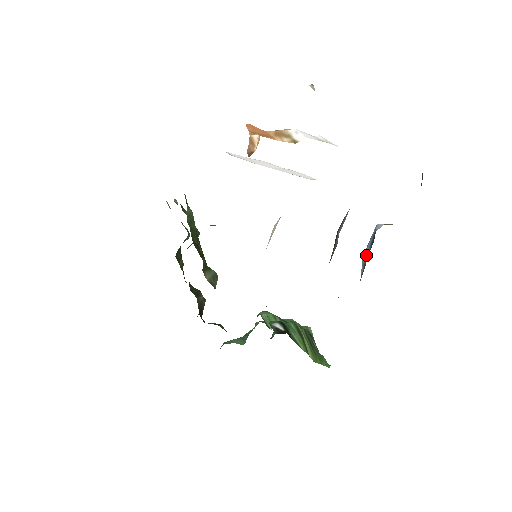
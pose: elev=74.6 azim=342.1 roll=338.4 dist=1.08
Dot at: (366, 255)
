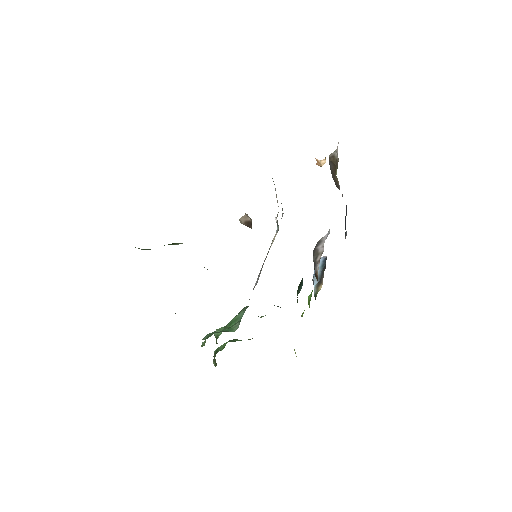
Dot at: (318, 274)
